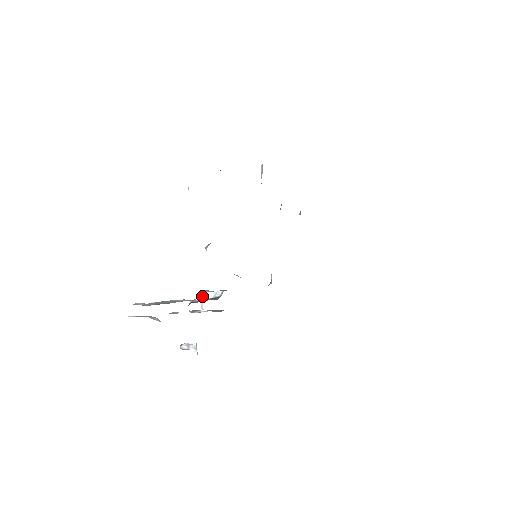
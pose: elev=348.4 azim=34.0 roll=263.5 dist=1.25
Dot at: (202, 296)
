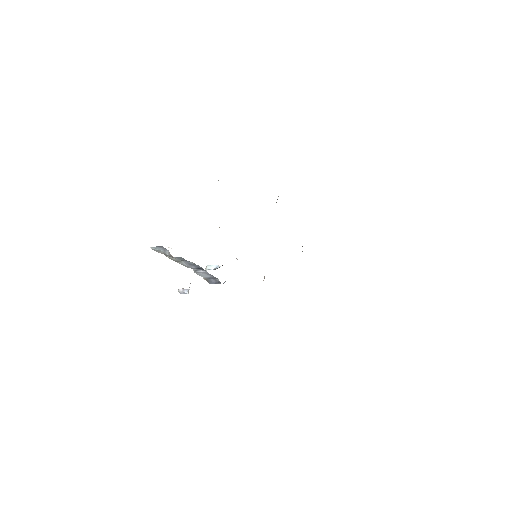
Dot at: (206, 268)
